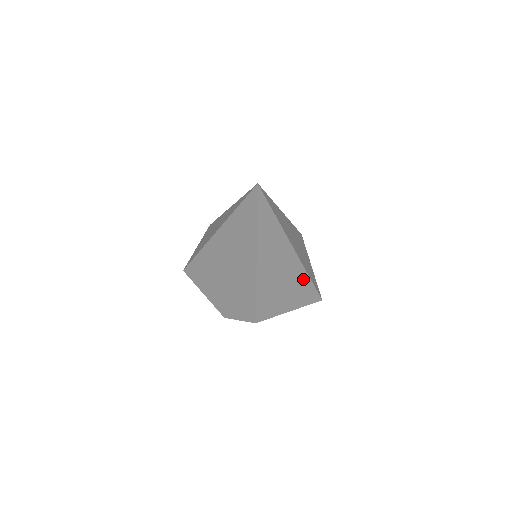
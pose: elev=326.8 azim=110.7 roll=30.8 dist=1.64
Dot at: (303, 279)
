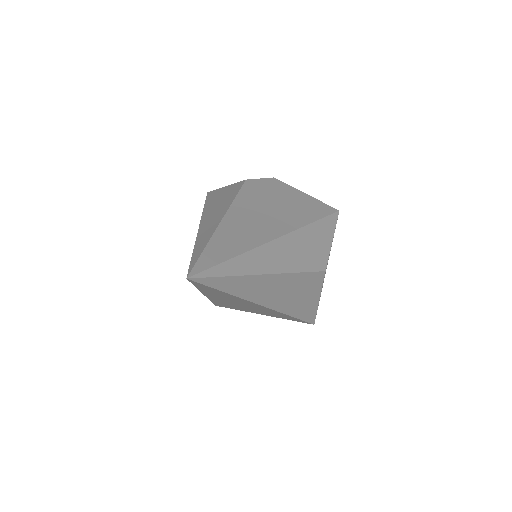
Dot at: (282, 314)
